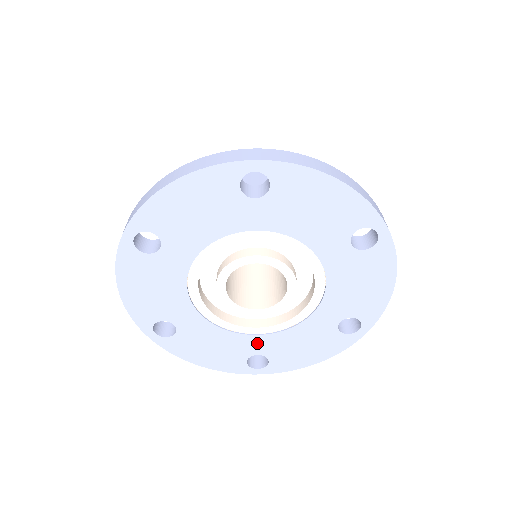
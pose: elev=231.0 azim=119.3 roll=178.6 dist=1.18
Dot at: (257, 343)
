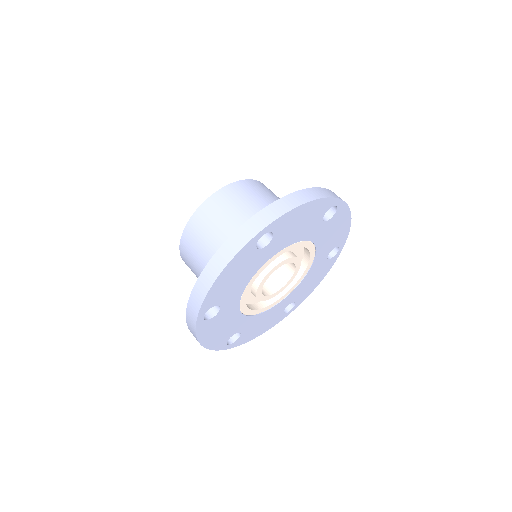
Dot at: (246, 323)
